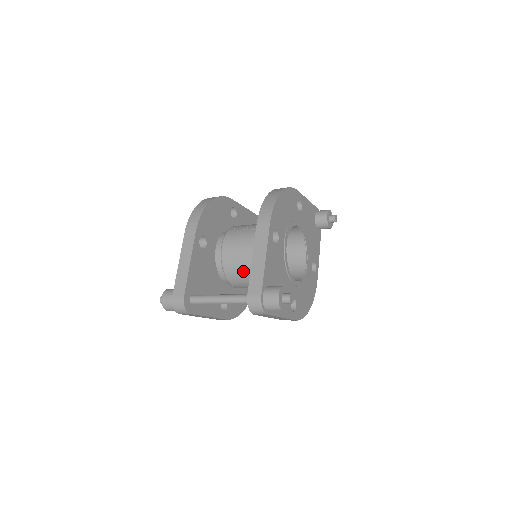
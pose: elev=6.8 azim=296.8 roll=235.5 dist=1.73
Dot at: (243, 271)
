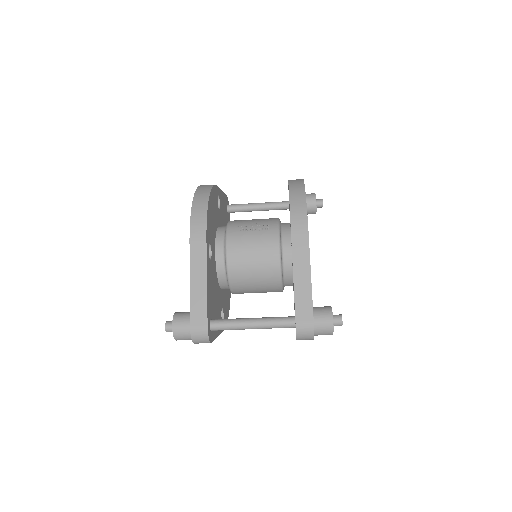
Dot at: (255, 280)
